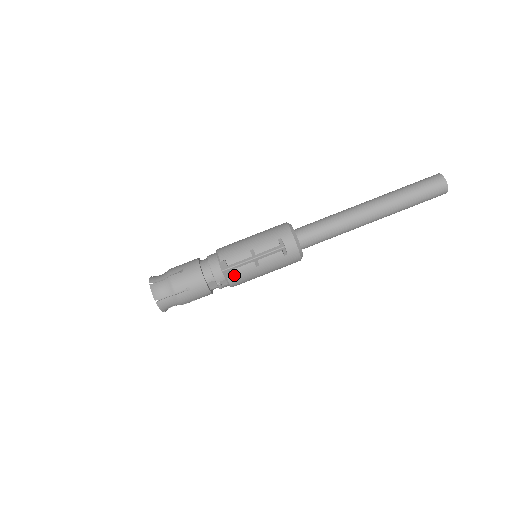
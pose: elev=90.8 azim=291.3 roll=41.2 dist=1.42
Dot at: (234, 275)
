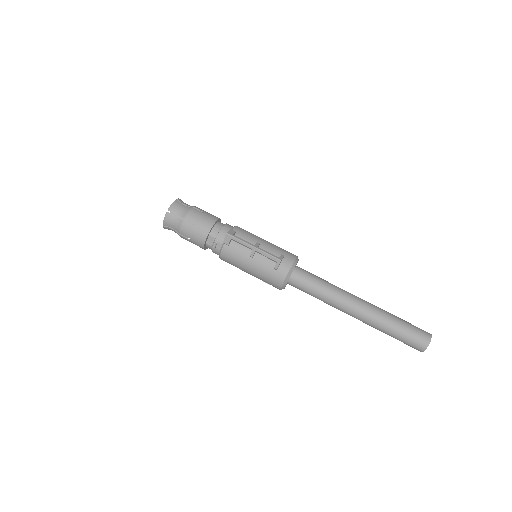
Dot at: (231, 247)
